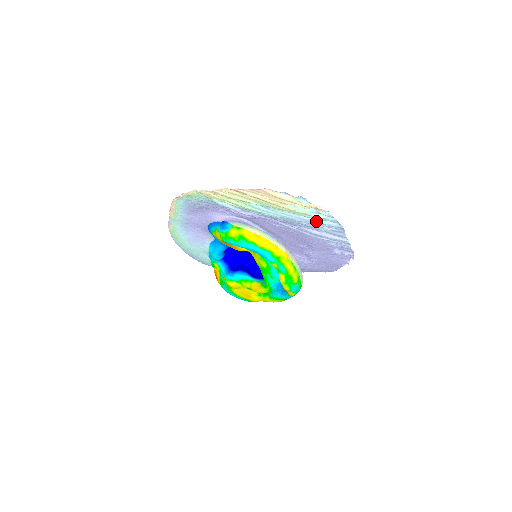
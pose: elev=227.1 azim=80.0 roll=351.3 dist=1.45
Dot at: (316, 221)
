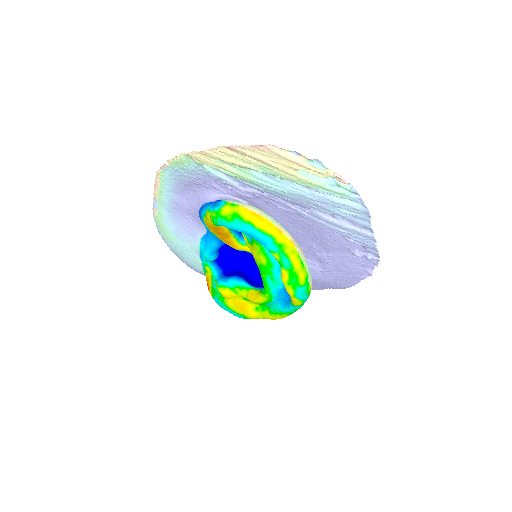
Dot at: (334, 200)
